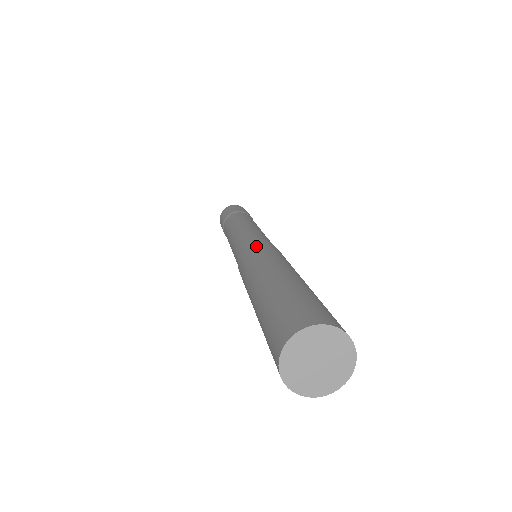
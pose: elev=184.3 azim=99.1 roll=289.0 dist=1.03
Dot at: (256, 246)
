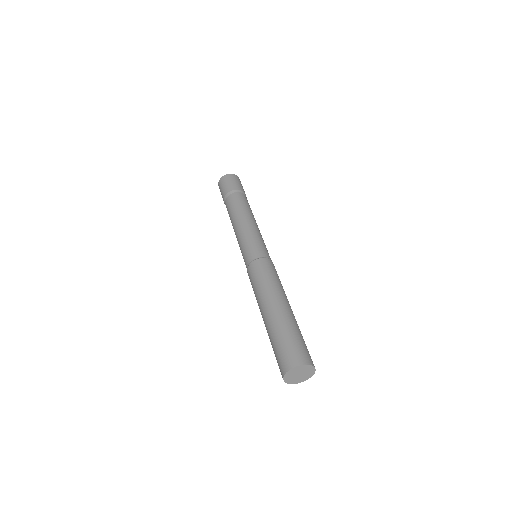
Dot at: (268, 265)
